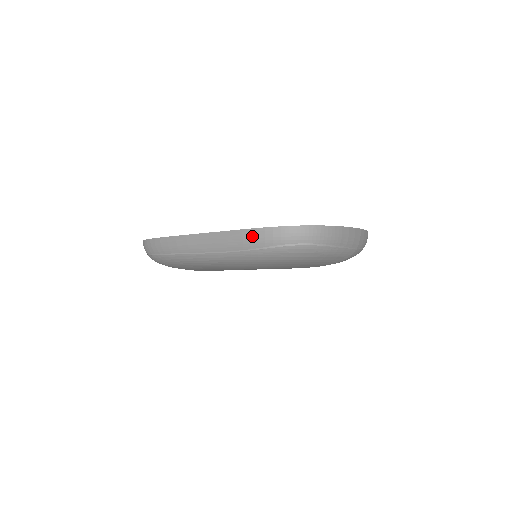
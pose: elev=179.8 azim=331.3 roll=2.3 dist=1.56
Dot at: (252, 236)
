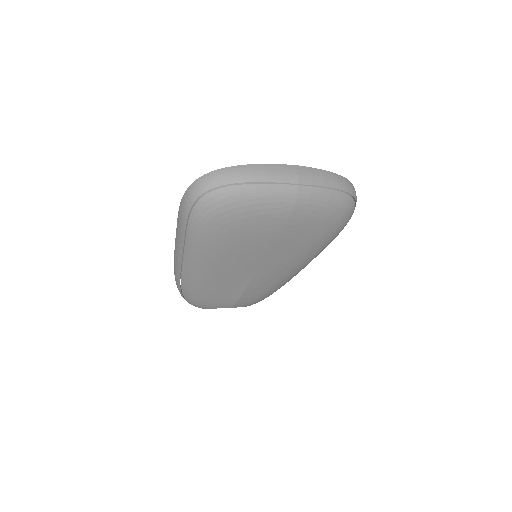
Dot at: (180, 214)
